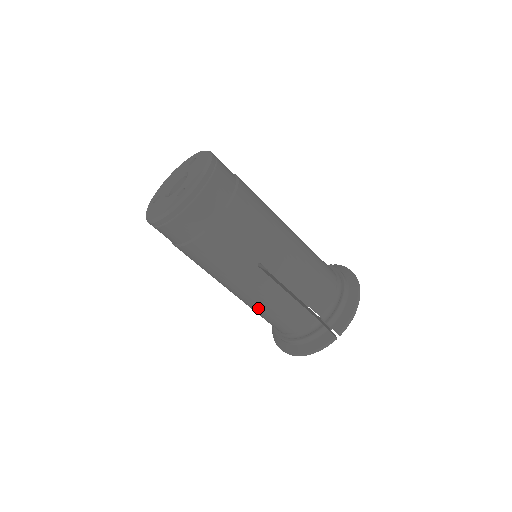
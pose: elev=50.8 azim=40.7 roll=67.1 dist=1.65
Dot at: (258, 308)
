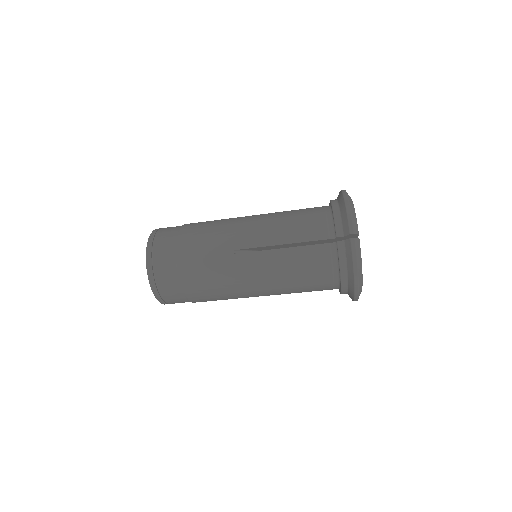
Dot at: (283, 284)
